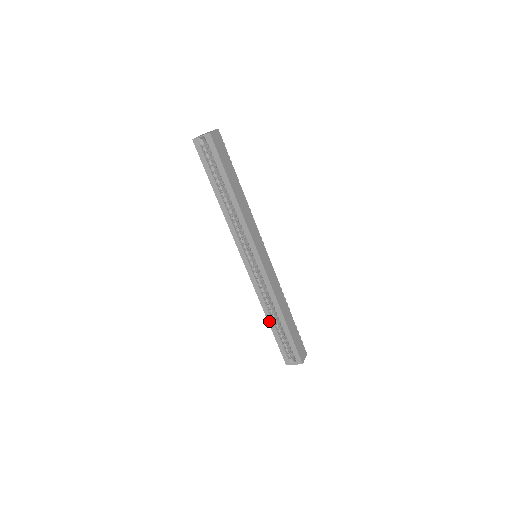
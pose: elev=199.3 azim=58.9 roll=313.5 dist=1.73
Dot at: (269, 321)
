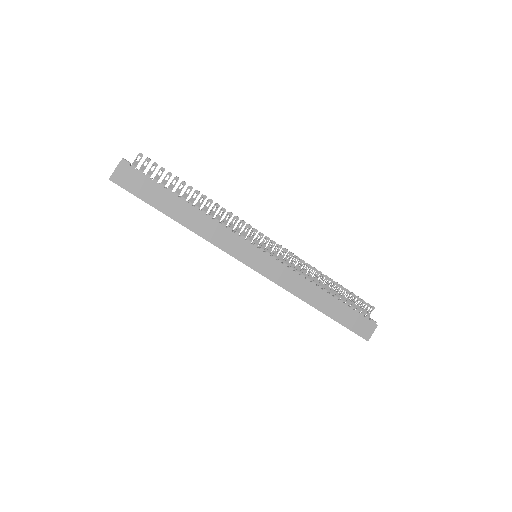
Dot at: occluded
